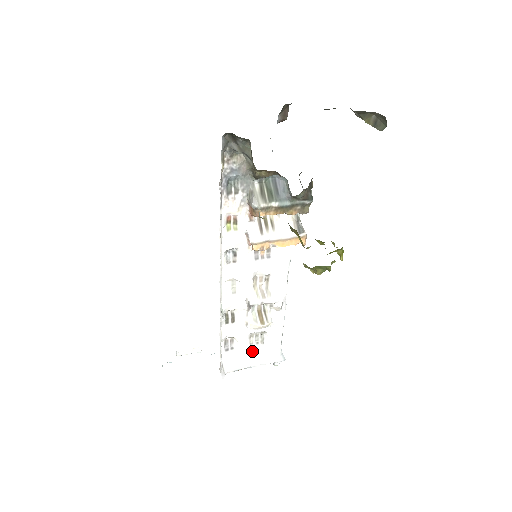
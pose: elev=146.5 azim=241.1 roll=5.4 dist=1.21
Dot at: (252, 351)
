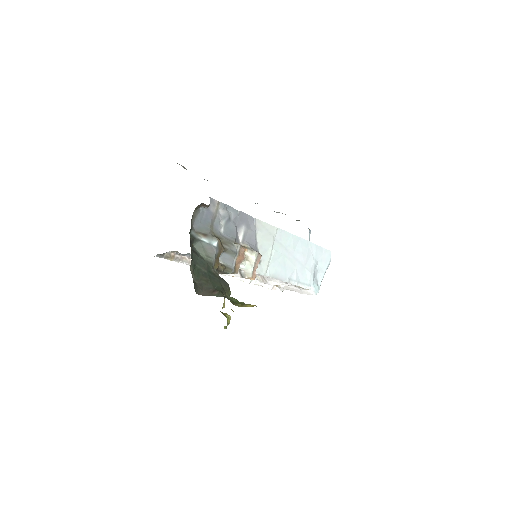
Dot at: (291, 287)
